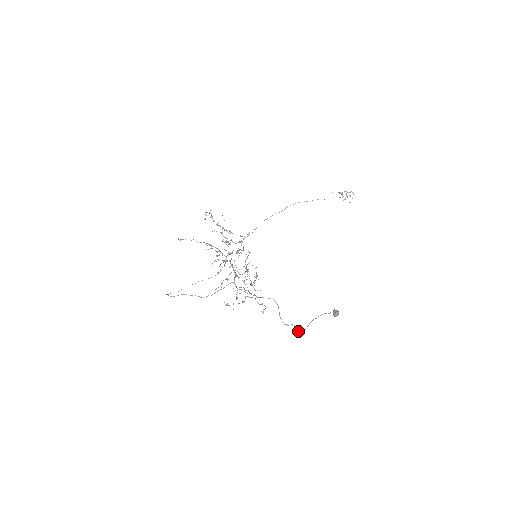
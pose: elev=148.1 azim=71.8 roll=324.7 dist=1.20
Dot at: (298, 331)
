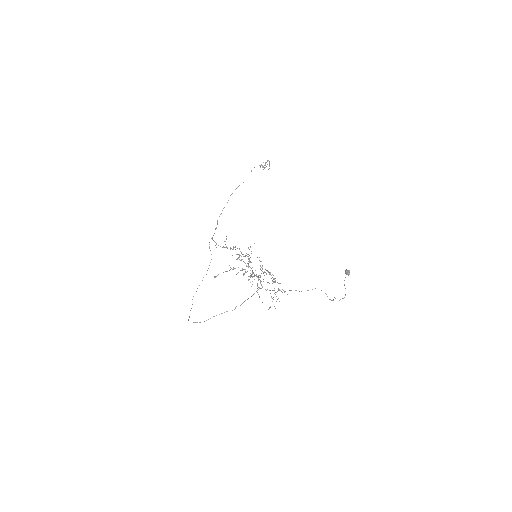
Dot at: (339, 300)
